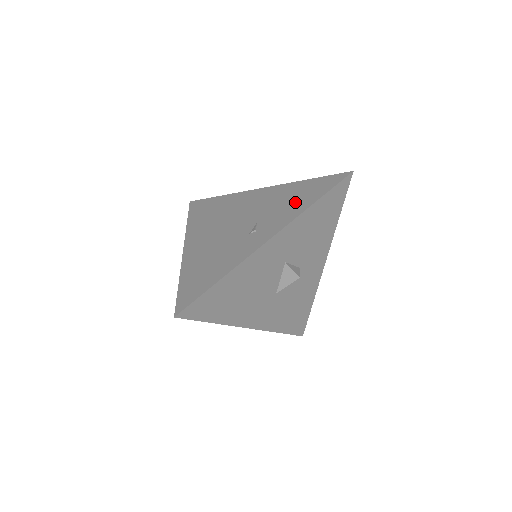
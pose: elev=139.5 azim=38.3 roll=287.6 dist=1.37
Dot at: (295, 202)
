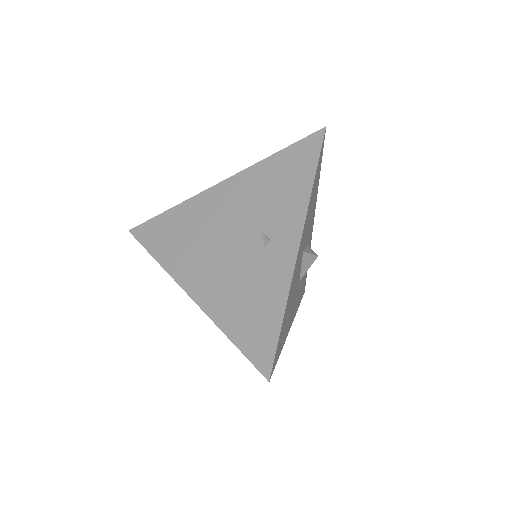
Dot at: (287, 188)
